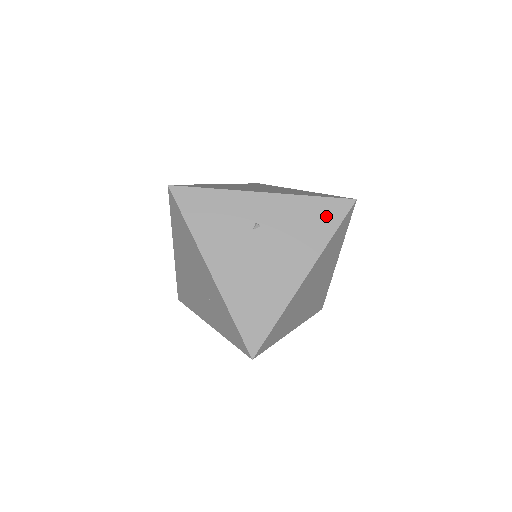
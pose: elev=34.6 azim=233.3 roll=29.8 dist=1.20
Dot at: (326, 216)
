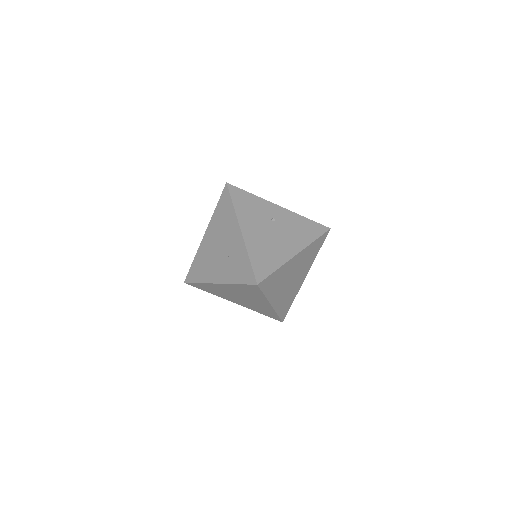
Dot at: (313, 230)
